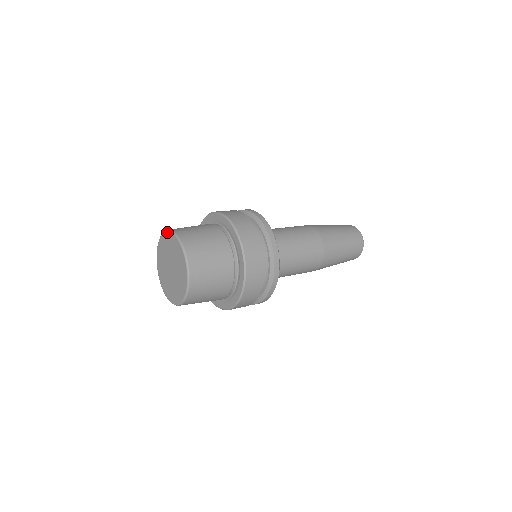
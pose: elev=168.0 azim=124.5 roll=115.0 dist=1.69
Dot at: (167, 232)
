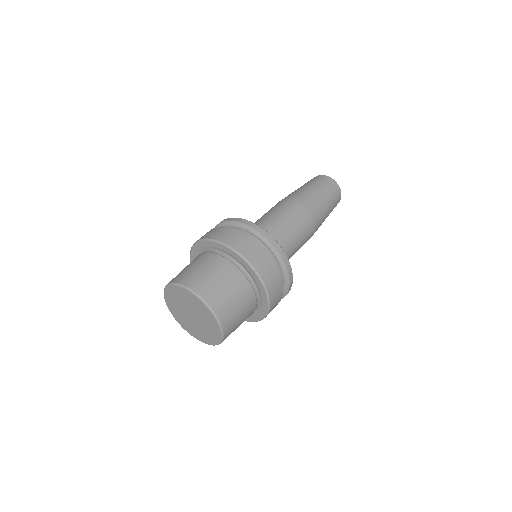
Dot at: (178, 286)
